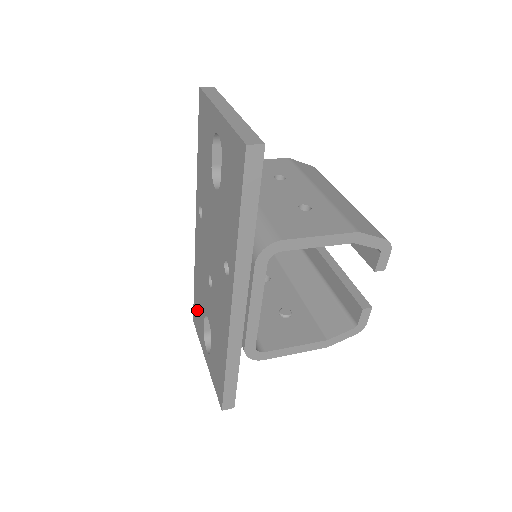
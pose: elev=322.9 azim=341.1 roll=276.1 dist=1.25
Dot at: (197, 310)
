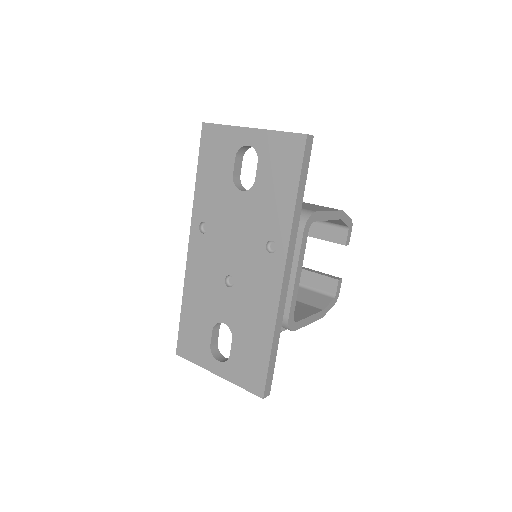
Dot at: (190, 333)
